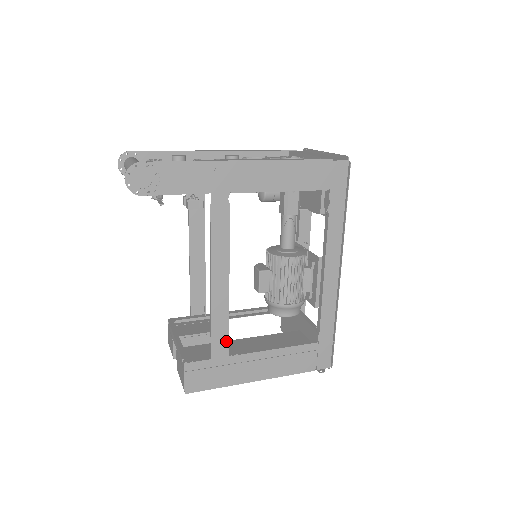
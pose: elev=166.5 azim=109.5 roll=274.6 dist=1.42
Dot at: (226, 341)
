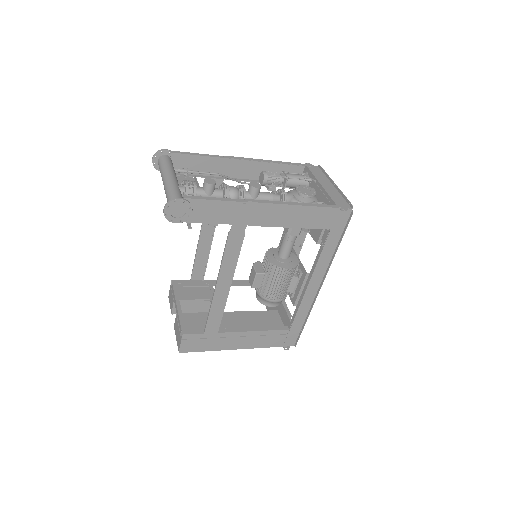
Dot at: (218, 323)
